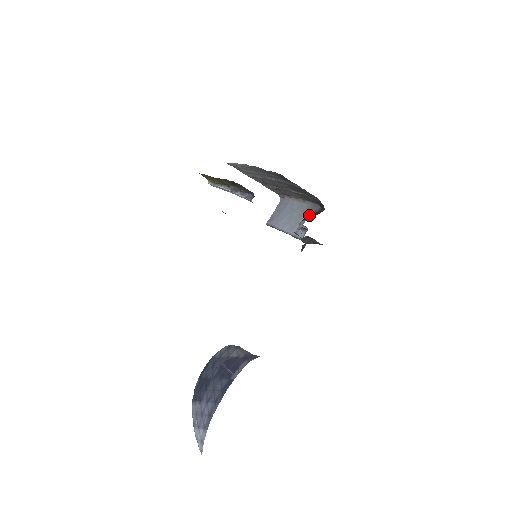
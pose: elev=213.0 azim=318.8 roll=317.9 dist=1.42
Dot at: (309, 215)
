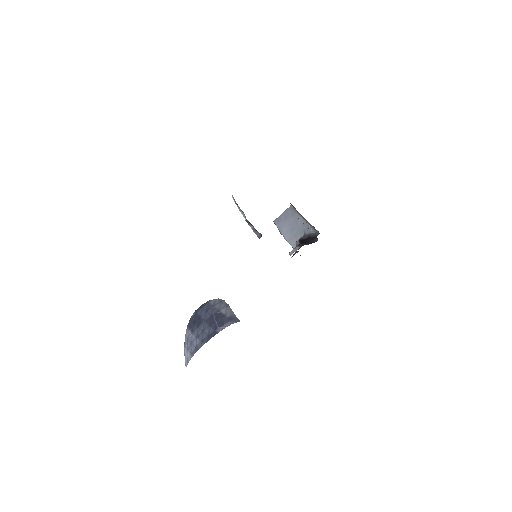
Dot at: (306, 235)
